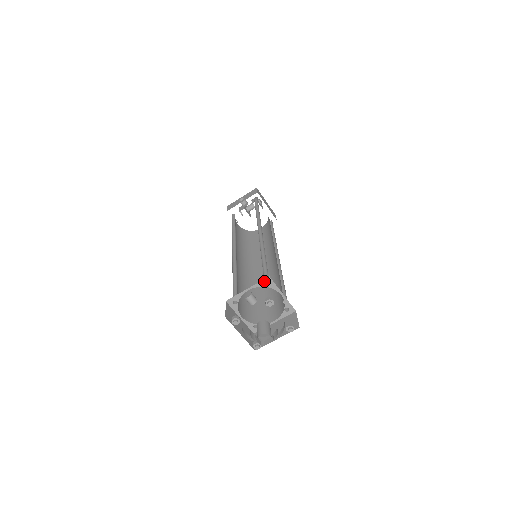
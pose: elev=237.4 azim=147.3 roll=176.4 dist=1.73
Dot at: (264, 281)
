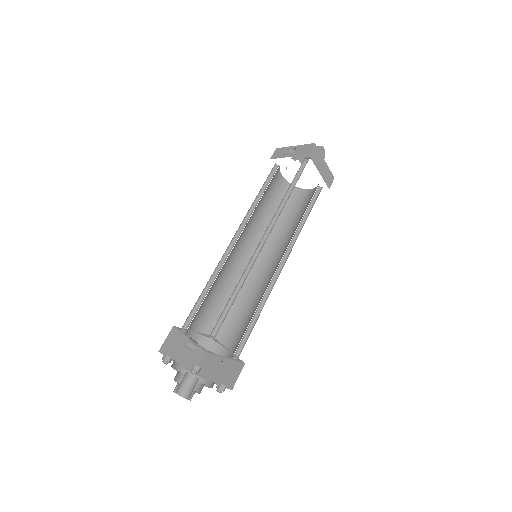
Dot at: (208, 335)
